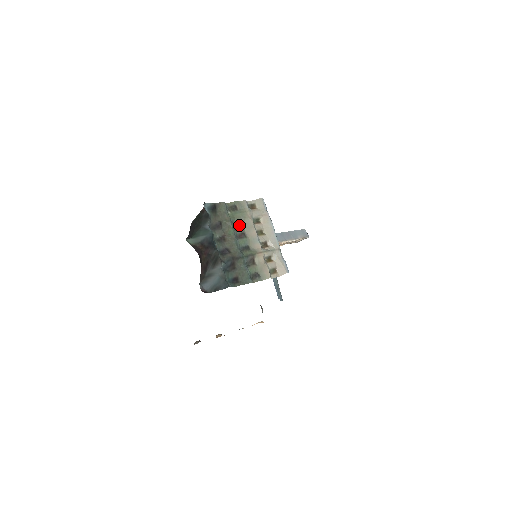
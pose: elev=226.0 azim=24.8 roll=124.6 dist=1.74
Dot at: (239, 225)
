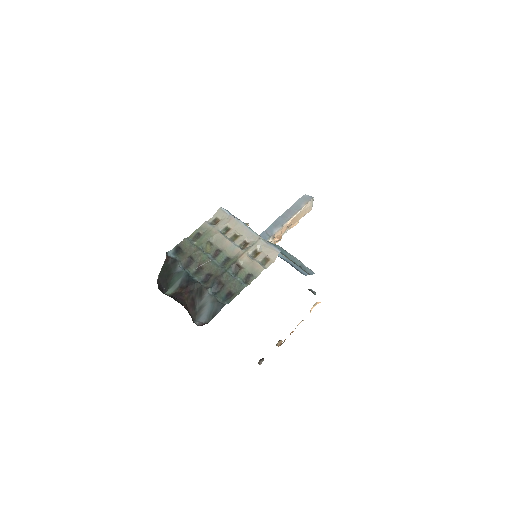
Dot at: (210, 246)
